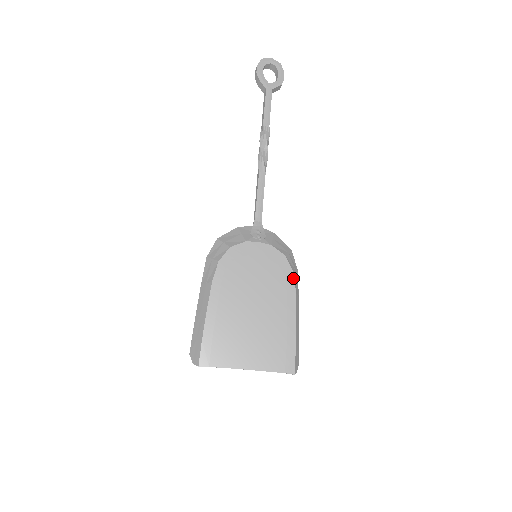
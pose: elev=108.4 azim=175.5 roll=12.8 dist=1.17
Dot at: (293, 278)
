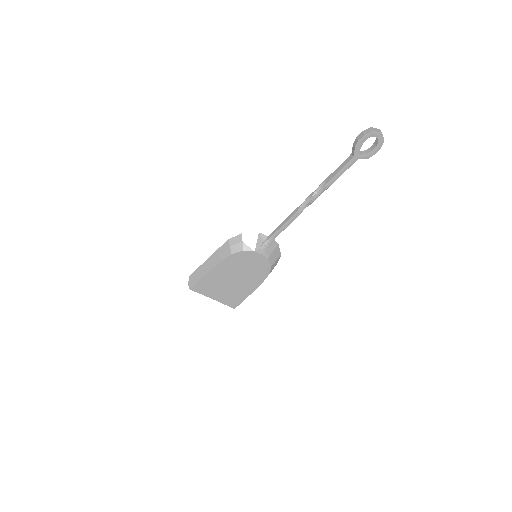
Dot at: (267, 276)
